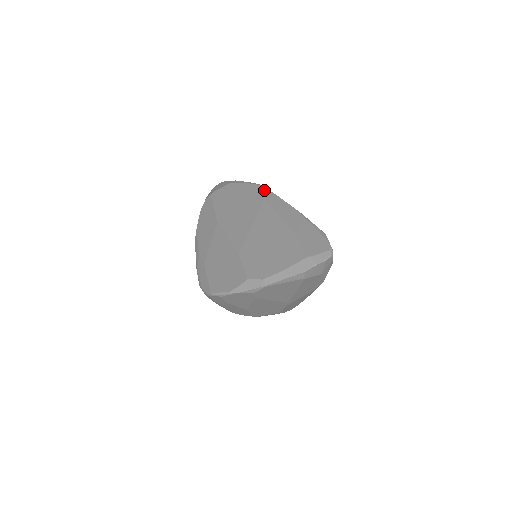
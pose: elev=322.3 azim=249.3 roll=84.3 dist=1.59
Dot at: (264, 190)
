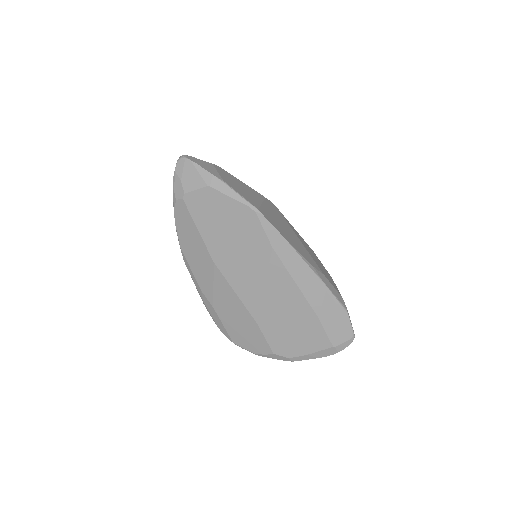
Dot at: (268, 228)
